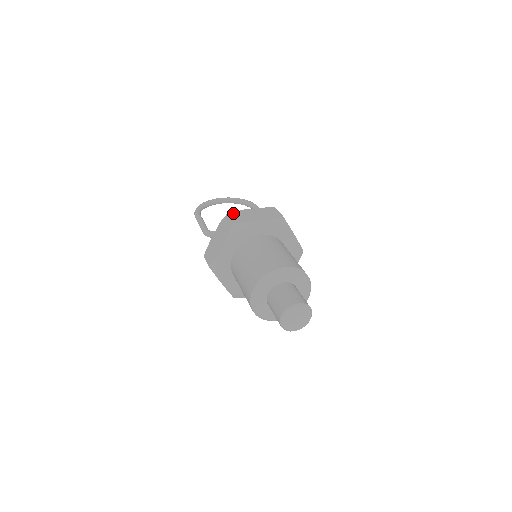
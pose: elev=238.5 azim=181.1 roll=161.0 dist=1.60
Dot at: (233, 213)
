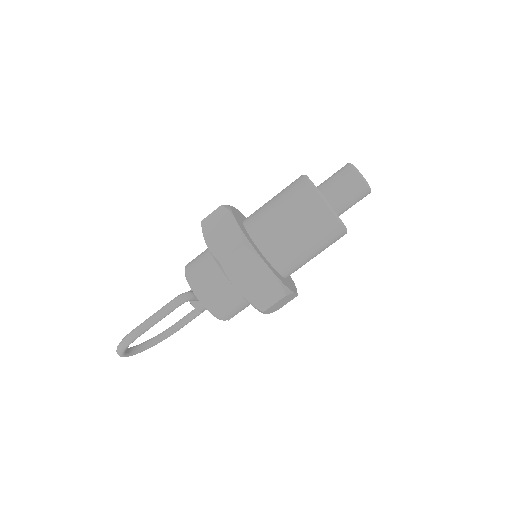
Dot at: occluded
